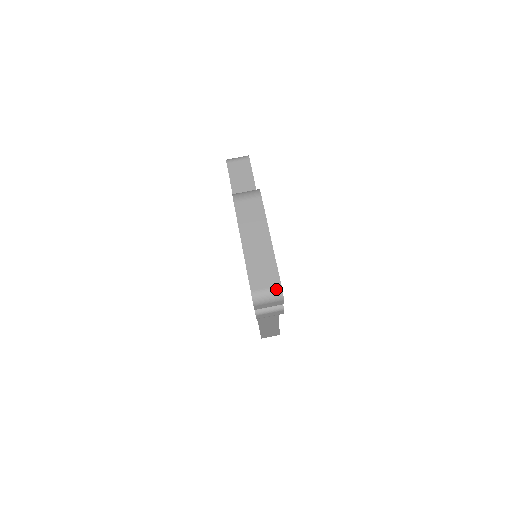
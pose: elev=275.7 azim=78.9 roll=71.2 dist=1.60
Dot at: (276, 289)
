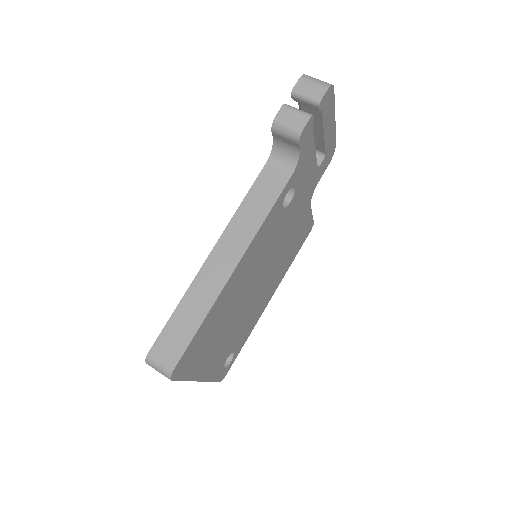
Dot at: occluded
